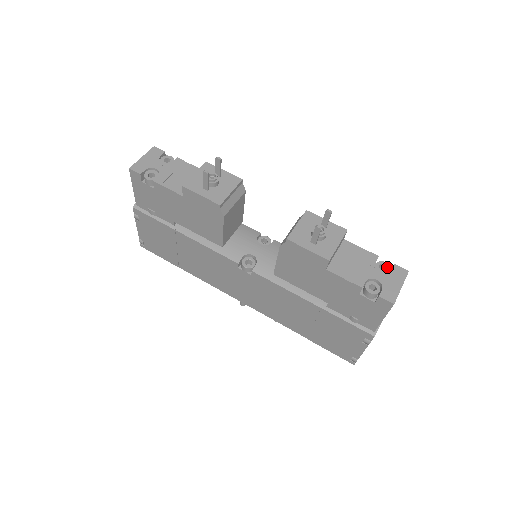
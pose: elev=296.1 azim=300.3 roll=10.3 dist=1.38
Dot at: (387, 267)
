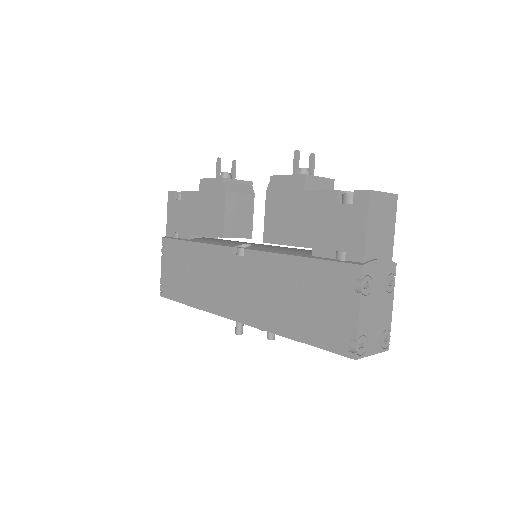
Dot at: occluded
